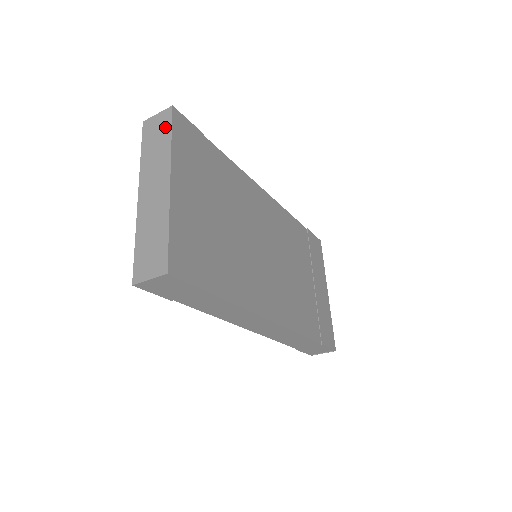
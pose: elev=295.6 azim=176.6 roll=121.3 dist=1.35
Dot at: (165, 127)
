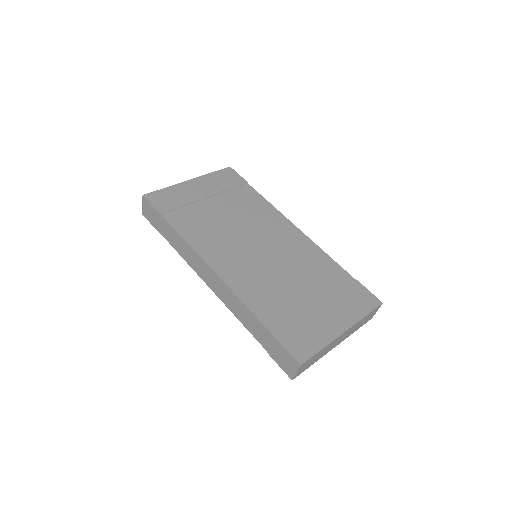
Dot at: occluded
